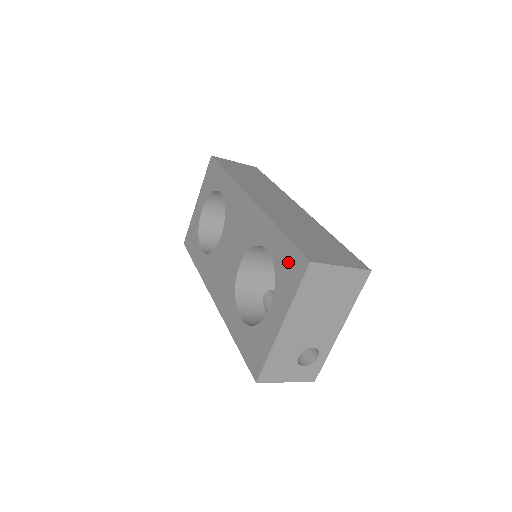
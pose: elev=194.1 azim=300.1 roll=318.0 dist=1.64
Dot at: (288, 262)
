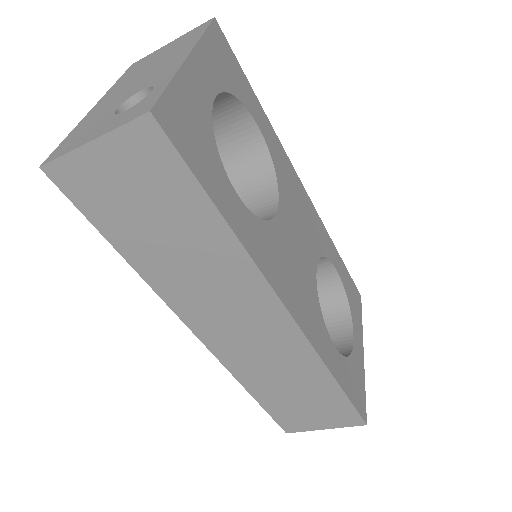
Dot at: occluded
